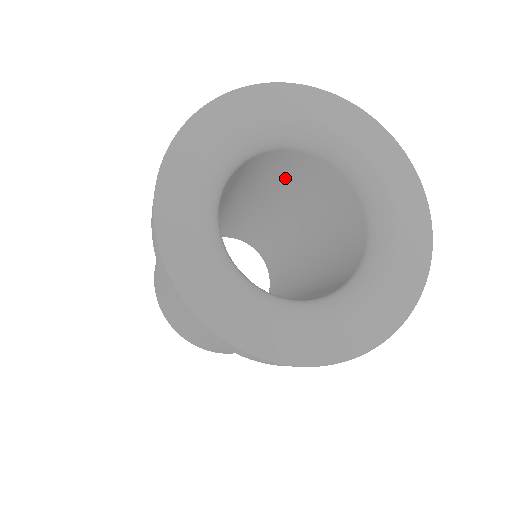
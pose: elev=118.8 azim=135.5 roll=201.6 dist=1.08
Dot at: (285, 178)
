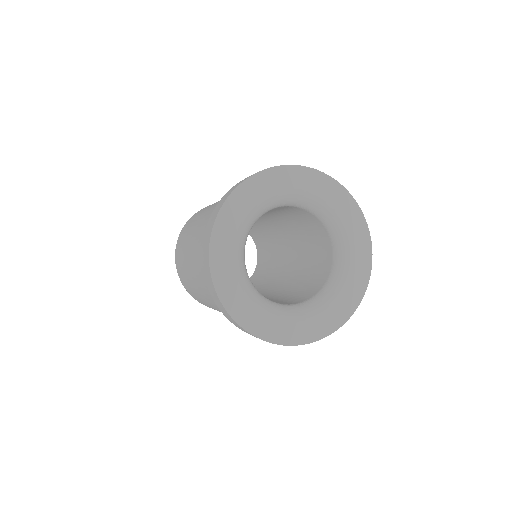
Dot at: (282, 212)
